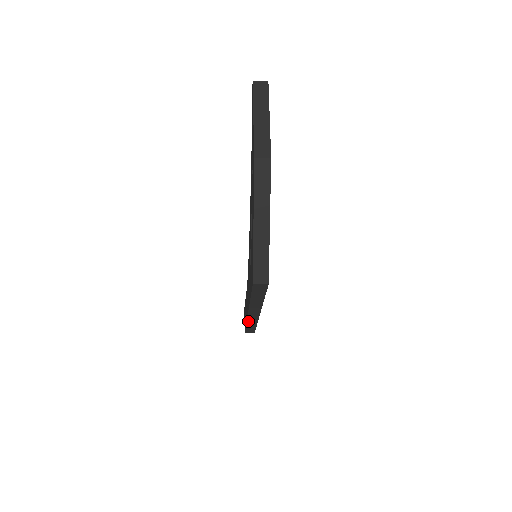
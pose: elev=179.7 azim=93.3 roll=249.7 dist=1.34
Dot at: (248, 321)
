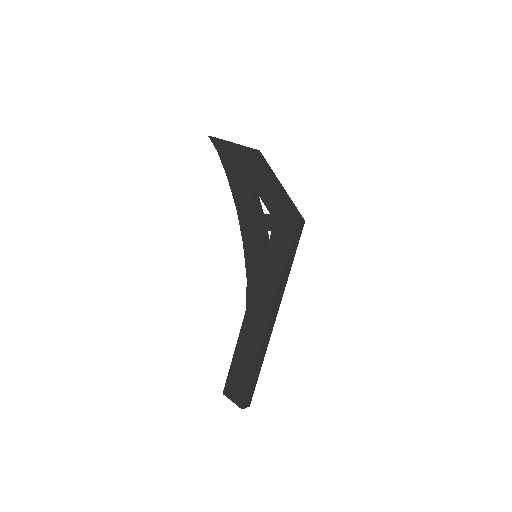
Dot at: (260, 351)
